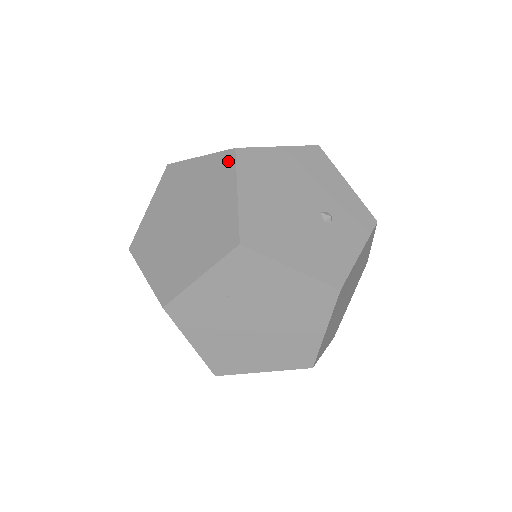
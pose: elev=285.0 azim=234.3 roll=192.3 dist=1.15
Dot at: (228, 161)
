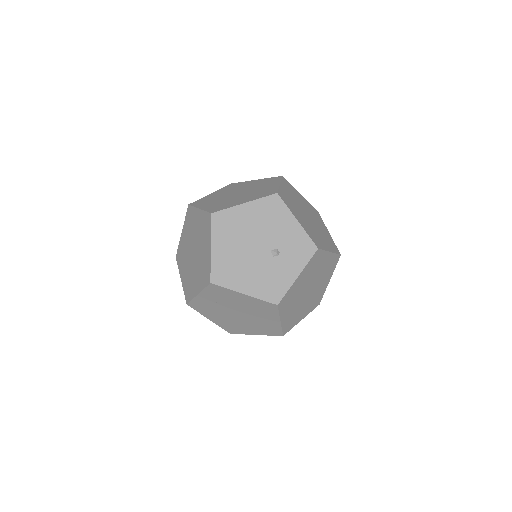
Dot at: (208, 221)
